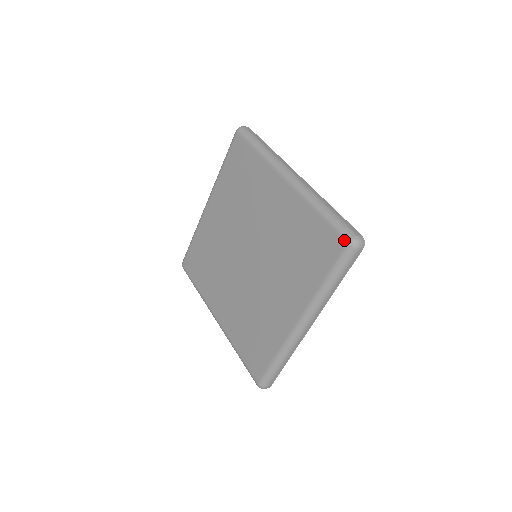
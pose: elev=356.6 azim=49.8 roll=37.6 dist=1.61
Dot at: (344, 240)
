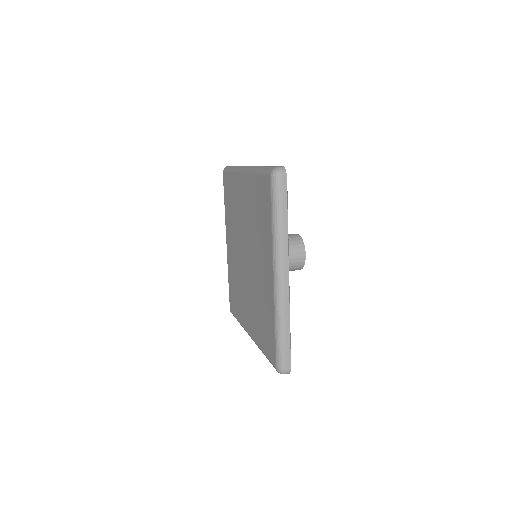
Dot at: (275, 364)
